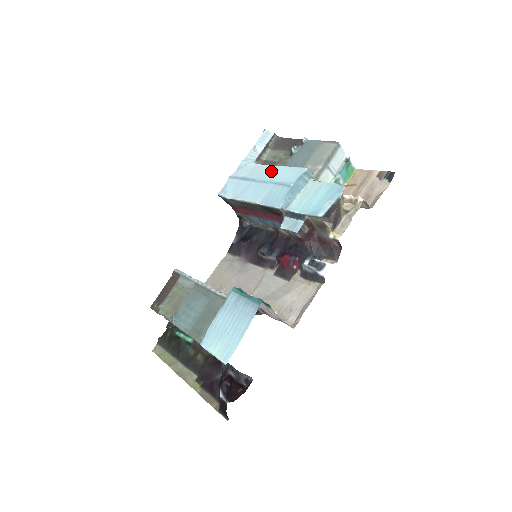
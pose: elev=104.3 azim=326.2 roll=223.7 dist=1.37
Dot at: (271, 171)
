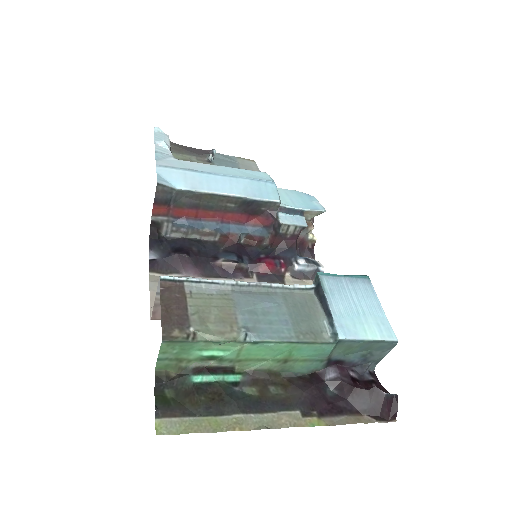
Dot at: (222, 169)
